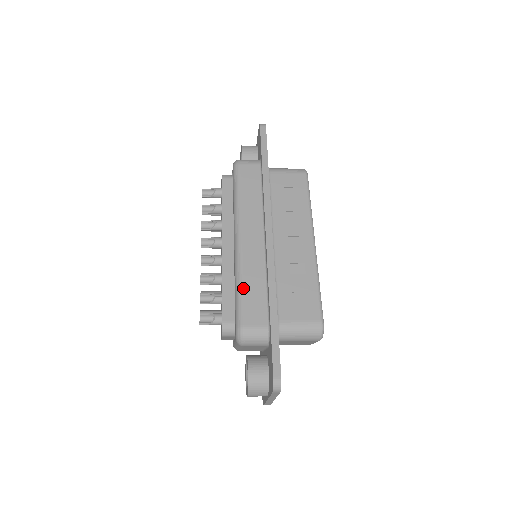
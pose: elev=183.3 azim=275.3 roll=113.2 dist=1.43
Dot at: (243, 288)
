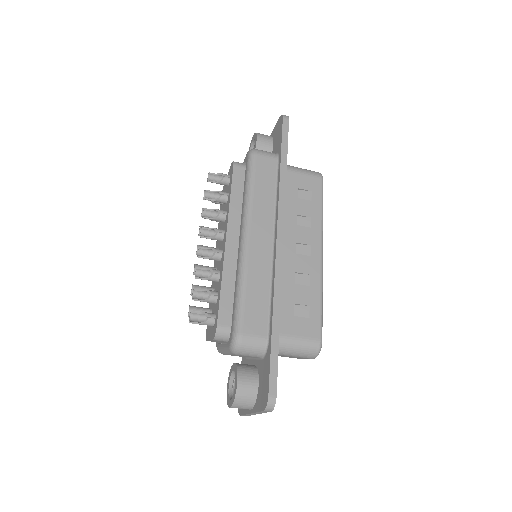
Dot at: (246, 292)
